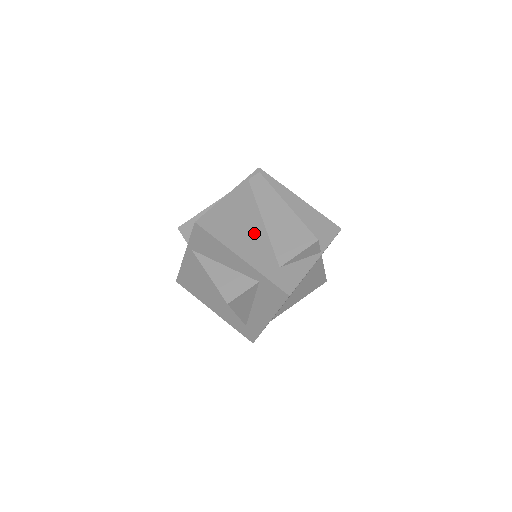
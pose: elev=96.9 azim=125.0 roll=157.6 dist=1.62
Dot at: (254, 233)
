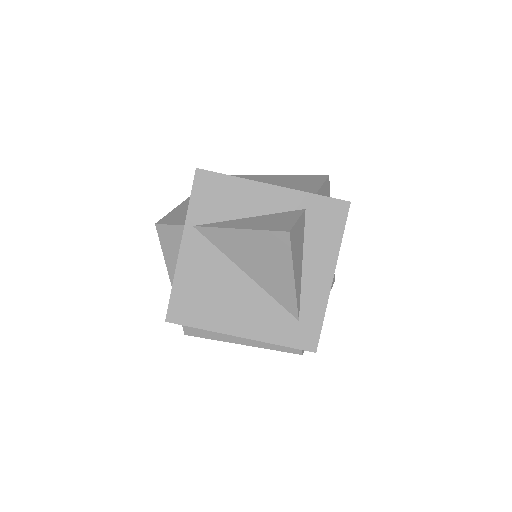
Dot at: occluded
